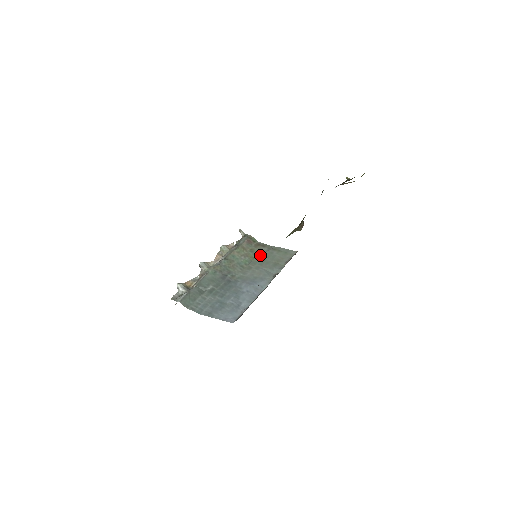
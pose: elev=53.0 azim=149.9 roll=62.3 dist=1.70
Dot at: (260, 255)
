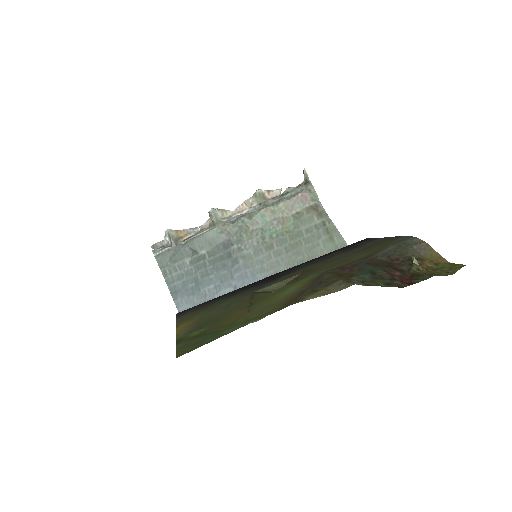
Dot at: (301, 231)
